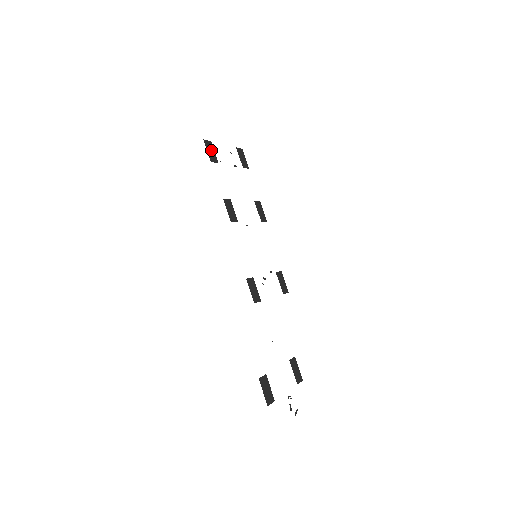
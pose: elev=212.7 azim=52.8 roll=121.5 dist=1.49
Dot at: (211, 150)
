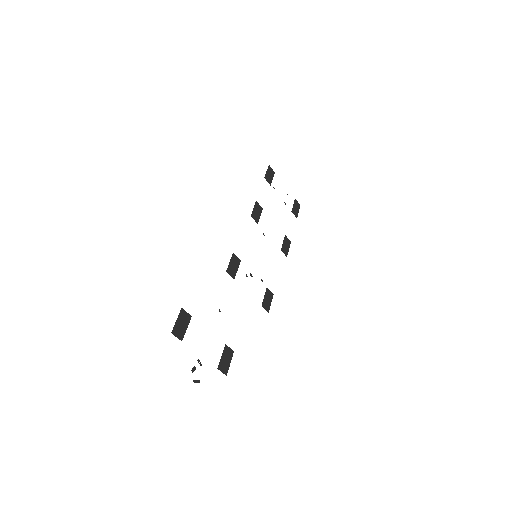
Dot at: (270, 175)
